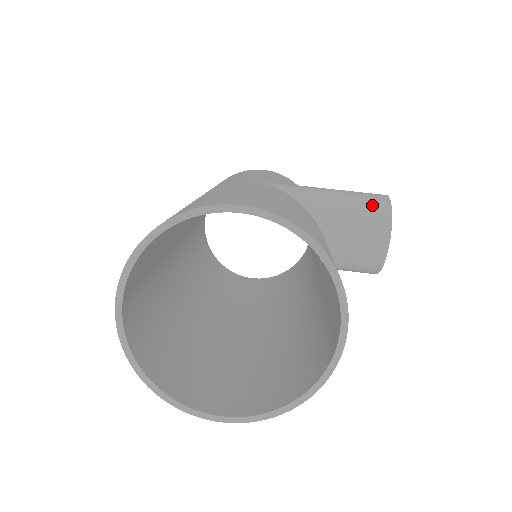
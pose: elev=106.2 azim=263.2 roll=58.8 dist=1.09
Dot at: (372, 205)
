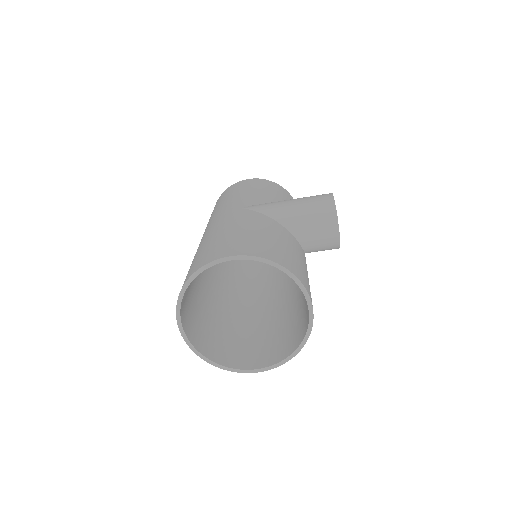
Dot at: (322, 207)
